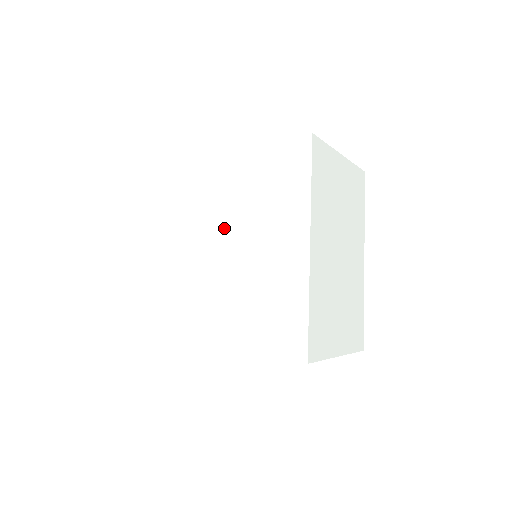
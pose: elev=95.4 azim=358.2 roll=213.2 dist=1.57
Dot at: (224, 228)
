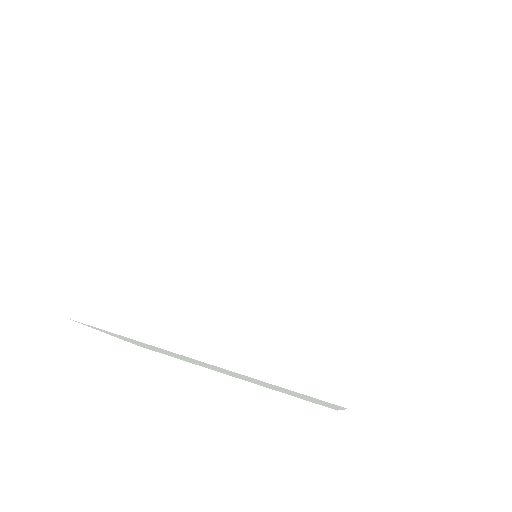
Dot at: (261, 201)
